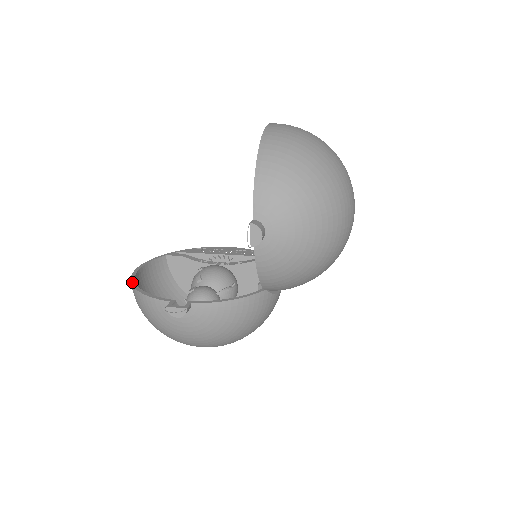
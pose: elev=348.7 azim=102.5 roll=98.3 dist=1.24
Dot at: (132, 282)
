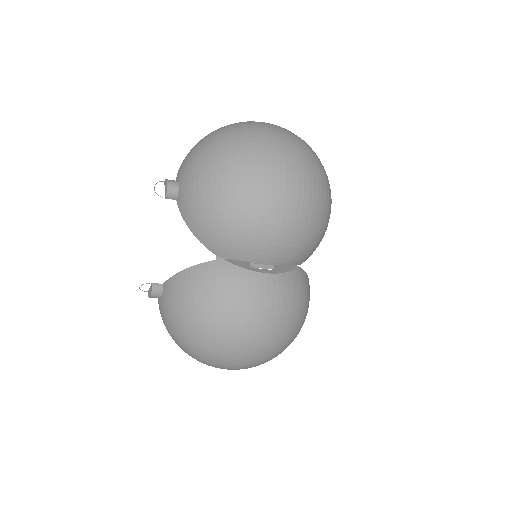
Dot at: occluded
